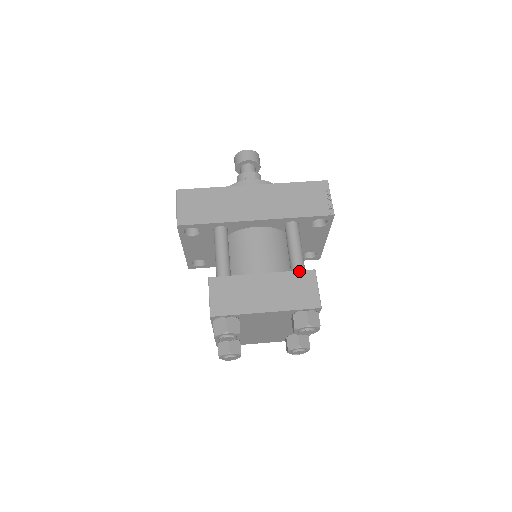
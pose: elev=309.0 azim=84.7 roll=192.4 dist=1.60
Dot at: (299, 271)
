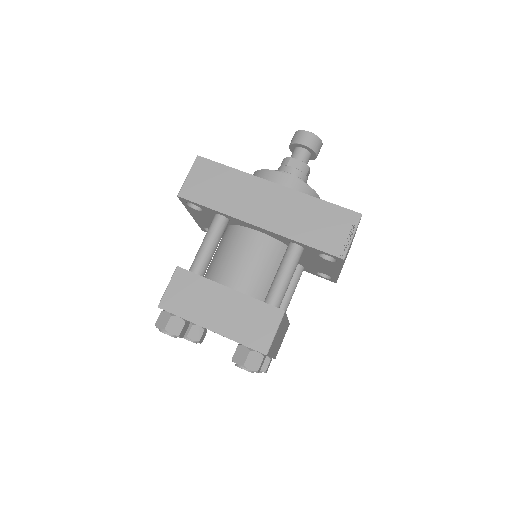
Dot at: (267, 304)
